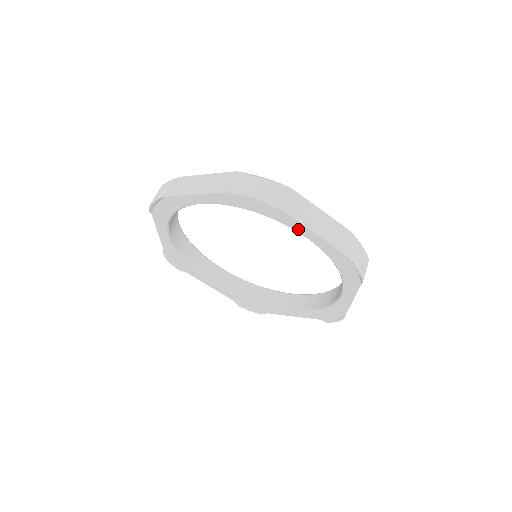
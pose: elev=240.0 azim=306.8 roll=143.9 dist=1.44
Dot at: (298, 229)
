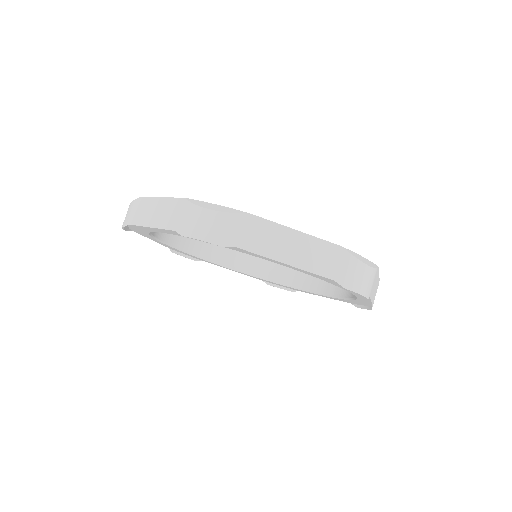
Dot at: (268, 260)
